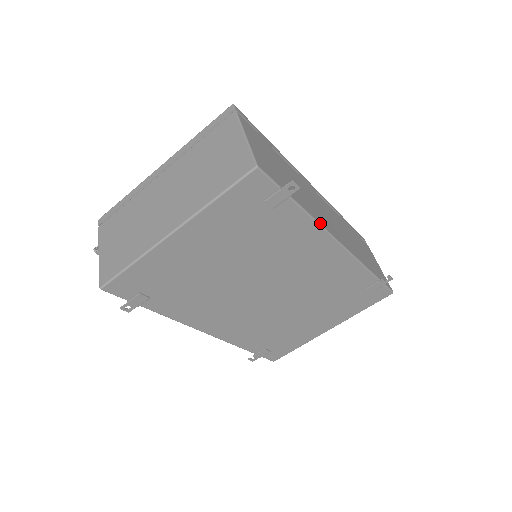
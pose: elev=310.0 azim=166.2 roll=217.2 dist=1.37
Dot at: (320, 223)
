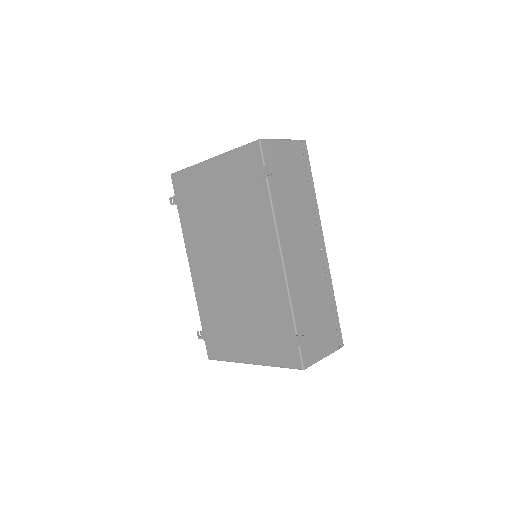
Dot at: (277, 222)
